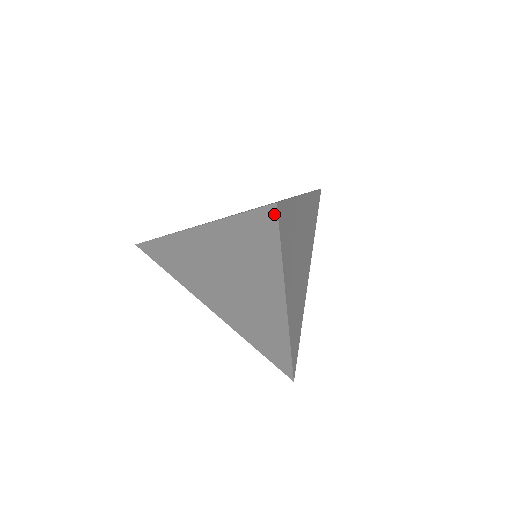
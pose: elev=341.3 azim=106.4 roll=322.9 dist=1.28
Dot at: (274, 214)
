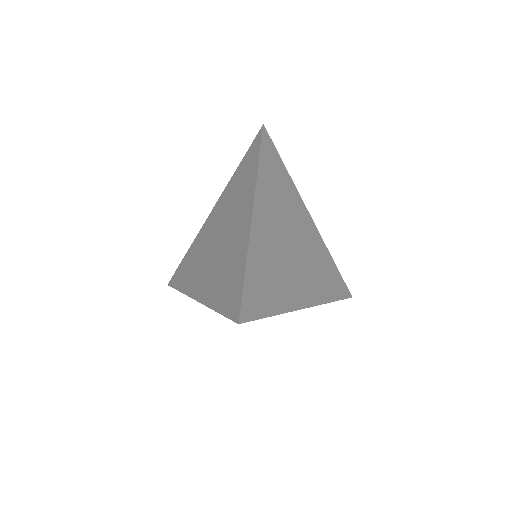
Dot at: (261, 133)
